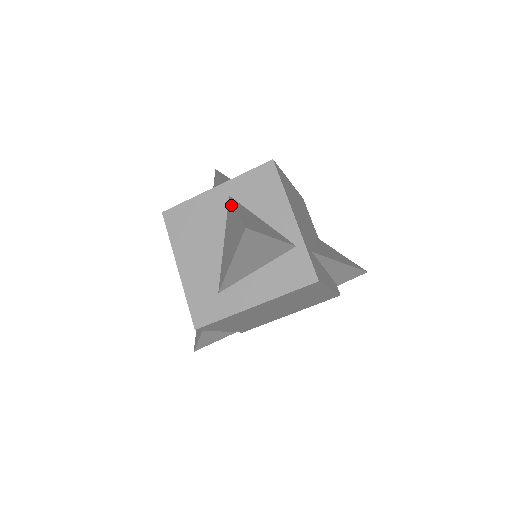
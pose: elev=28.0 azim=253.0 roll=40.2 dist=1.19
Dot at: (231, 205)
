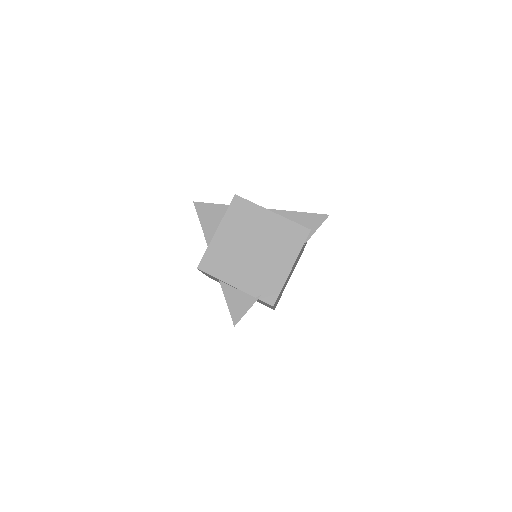
Dot at: occluded
